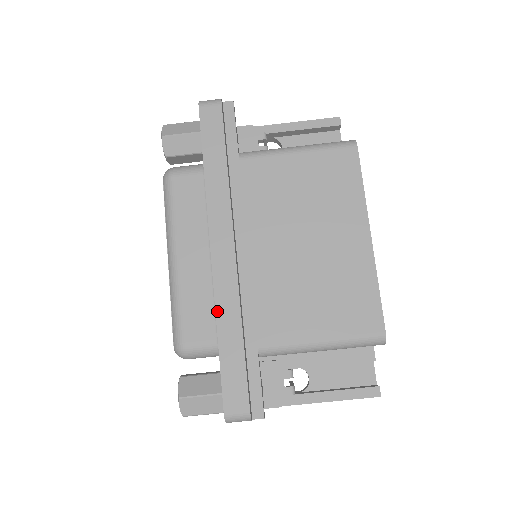
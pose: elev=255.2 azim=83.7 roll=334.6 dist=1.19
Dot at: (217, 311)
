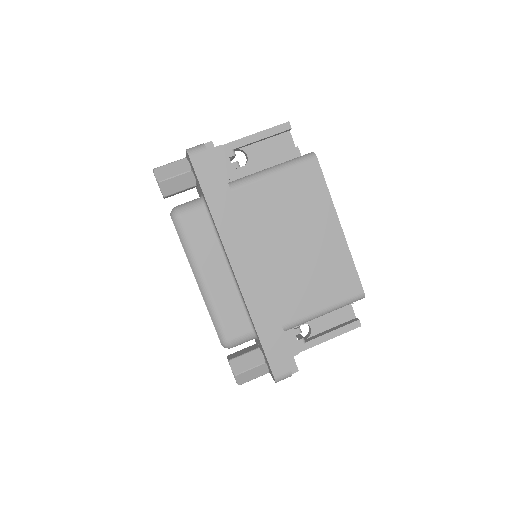
Dot at: (251, 313)
